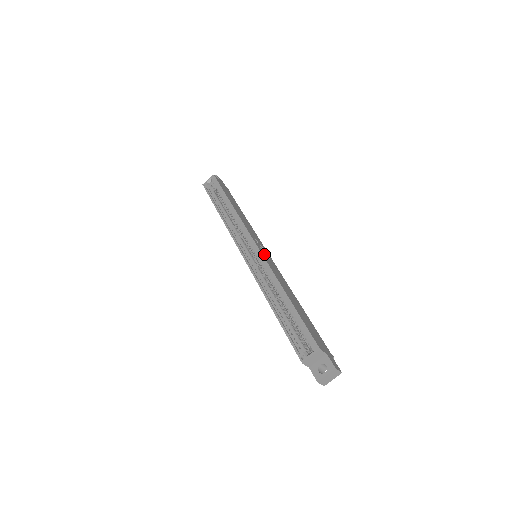
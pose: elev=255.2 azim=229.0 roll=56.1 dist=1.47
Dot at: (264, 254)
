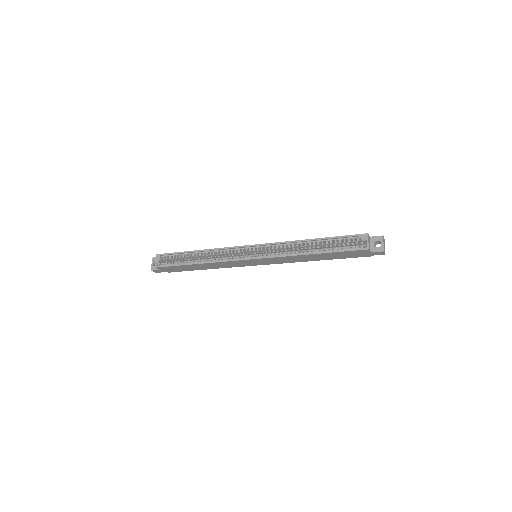
Dot at: occluded
